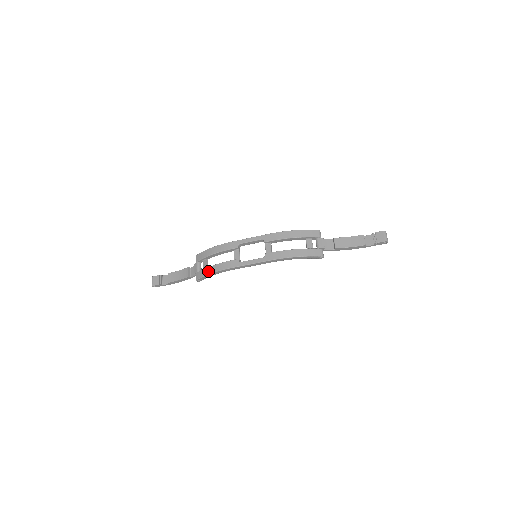
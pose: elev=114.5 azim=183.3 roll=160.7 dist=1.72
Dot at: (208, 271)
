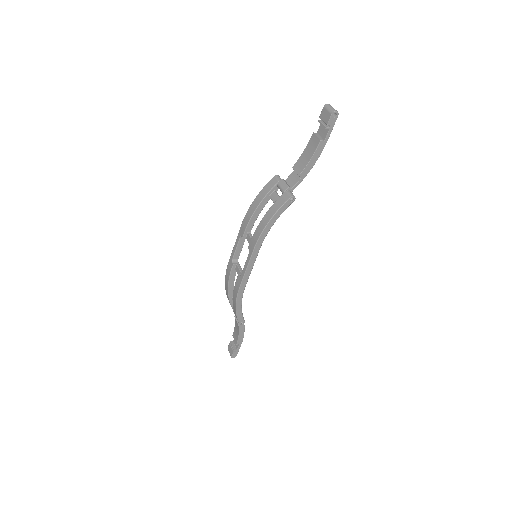
Dot at: (234, 308)
